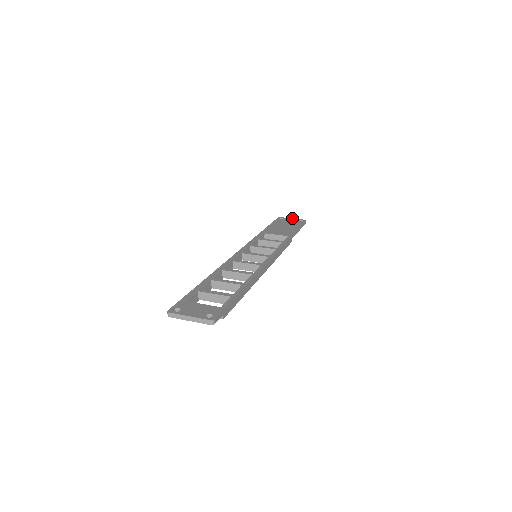
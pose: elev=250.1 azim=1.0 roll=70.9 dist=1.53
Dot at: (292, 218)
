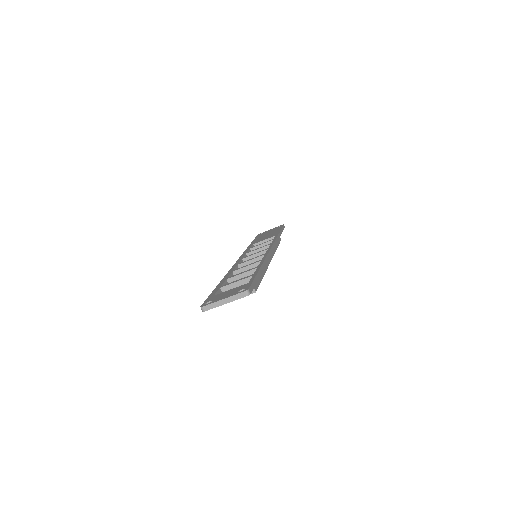
Dot at: (270, 229)
